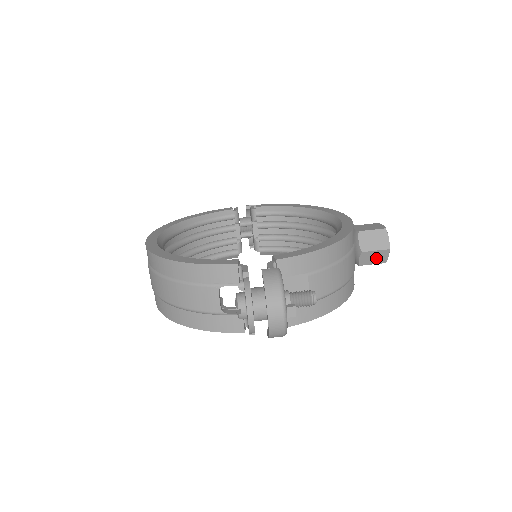
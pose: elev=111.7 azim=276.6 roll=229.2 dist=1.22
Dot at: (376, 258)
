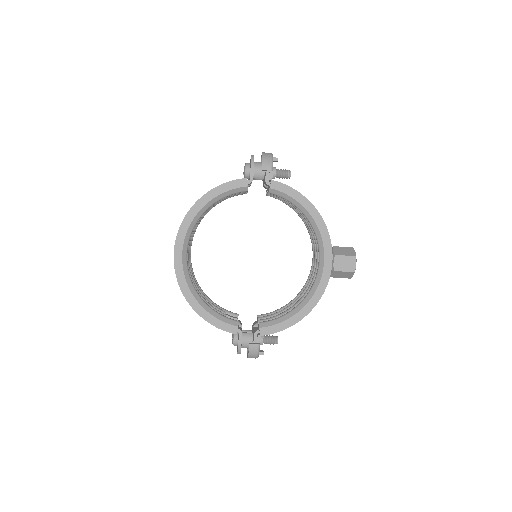
Dot at: occluded
